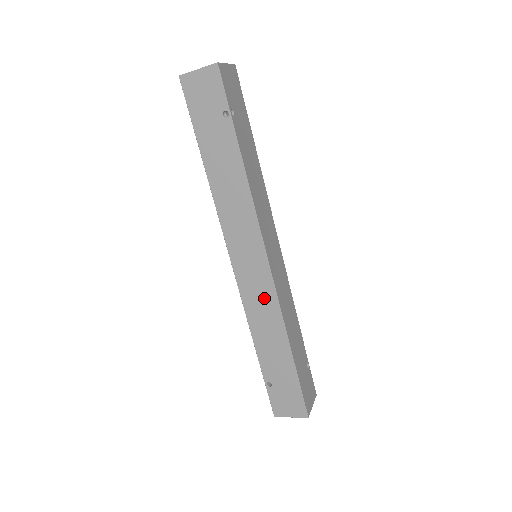
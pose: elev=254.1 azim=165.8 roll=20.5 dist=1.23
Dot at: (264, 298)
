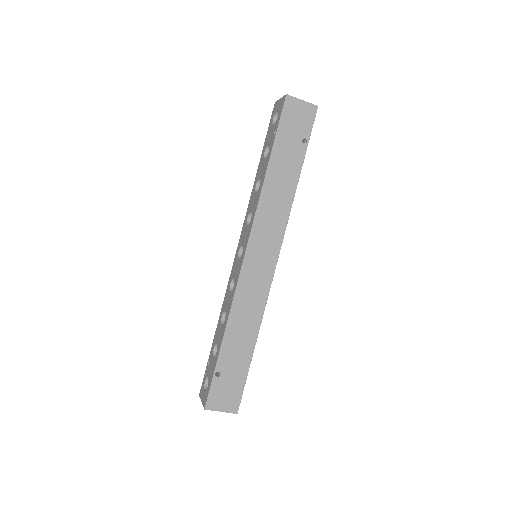
Dot at: (257, 292)
